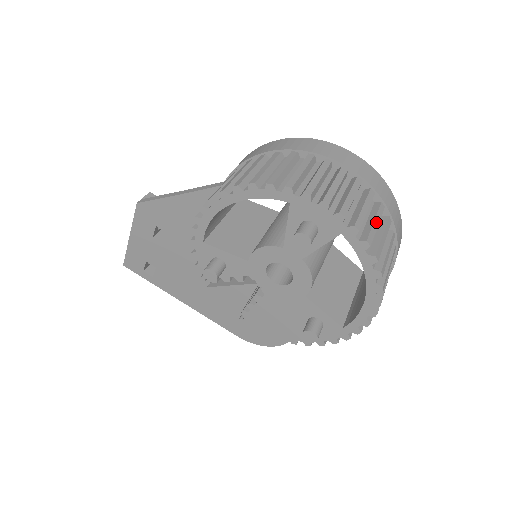
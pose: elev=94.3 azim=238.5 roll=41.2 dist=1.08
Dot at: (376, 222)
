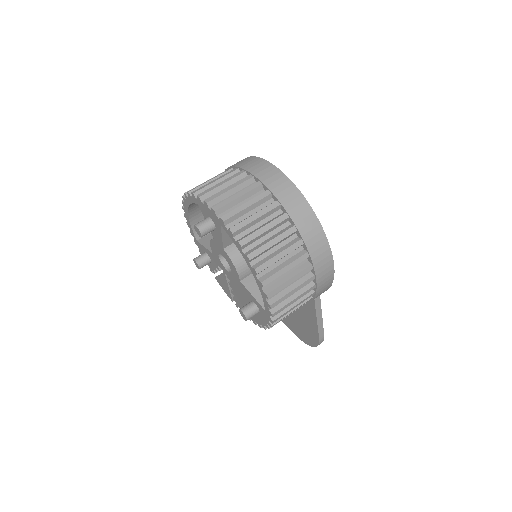
Dot at: (256, 216)
